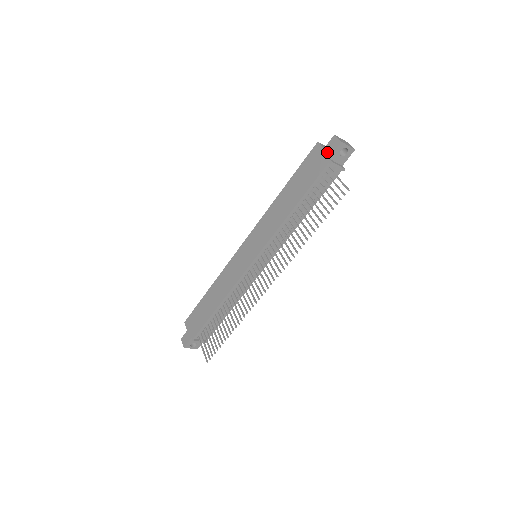
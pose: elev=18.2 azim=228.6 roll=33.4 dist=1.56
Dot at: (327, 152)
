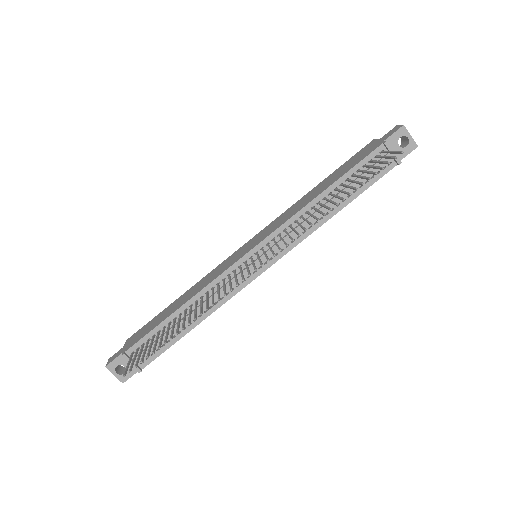
Dot at: (383, 138)
